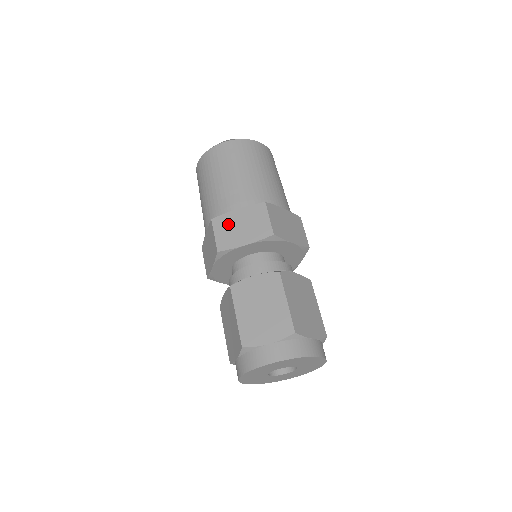
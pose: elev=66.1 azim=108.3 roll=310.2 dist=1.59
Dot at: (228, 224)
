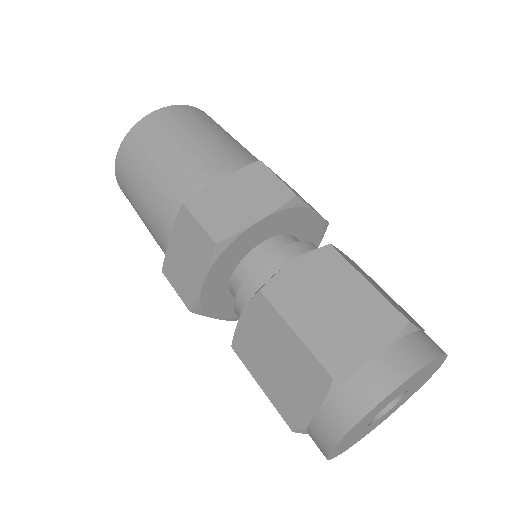
Dot at: (175, 266)
